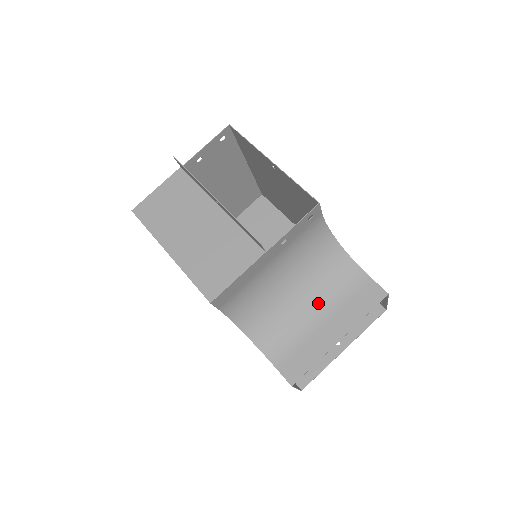
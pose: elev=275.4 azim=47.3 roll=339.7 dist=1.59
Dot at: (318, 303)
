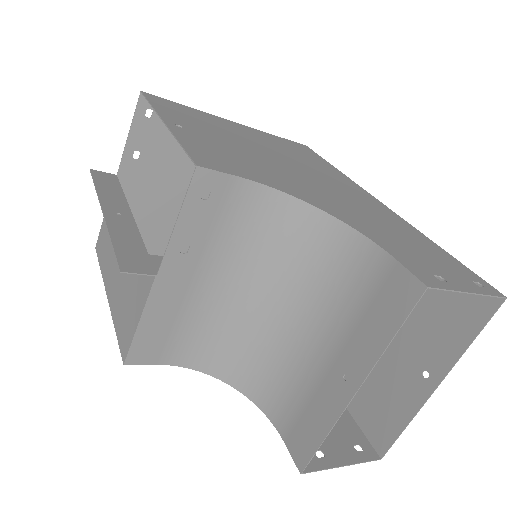
Dot at: (318, 323)
